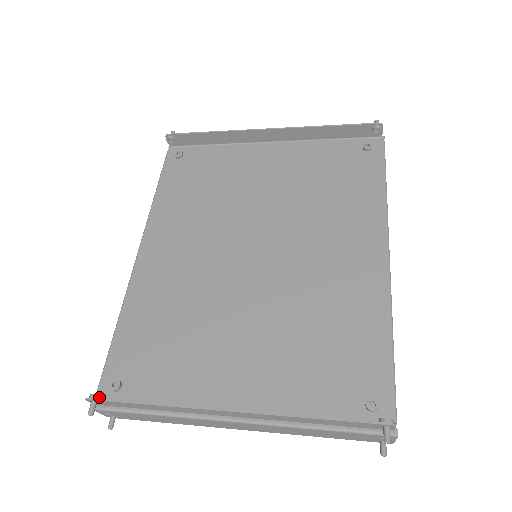
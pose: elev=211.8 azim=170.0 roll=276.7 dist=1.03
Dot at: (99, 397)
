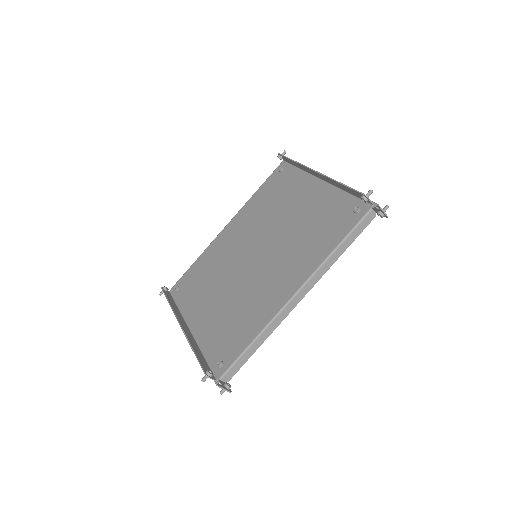
Dot at: (165, 289)
